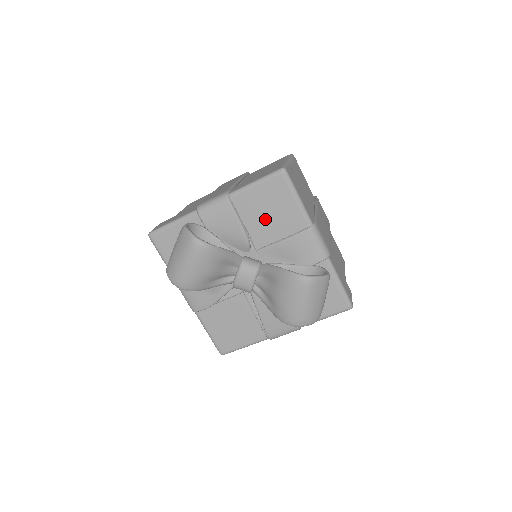
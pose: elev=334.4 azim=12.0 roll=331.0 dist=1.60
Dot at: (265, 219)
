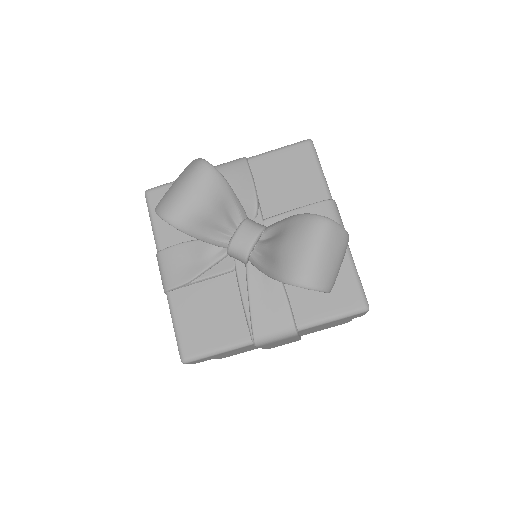
Dot at: (281, 186)
